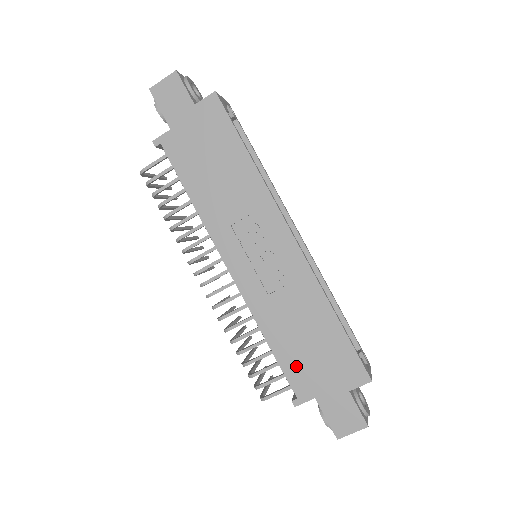
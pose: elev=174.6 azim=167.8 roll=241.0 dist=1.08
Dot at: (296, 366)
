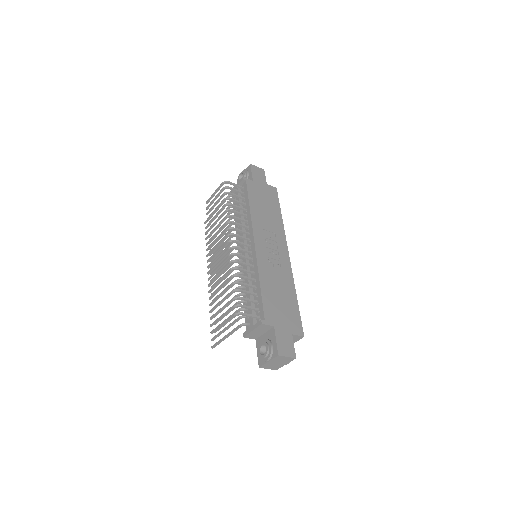
Dot at: (270, 305)
